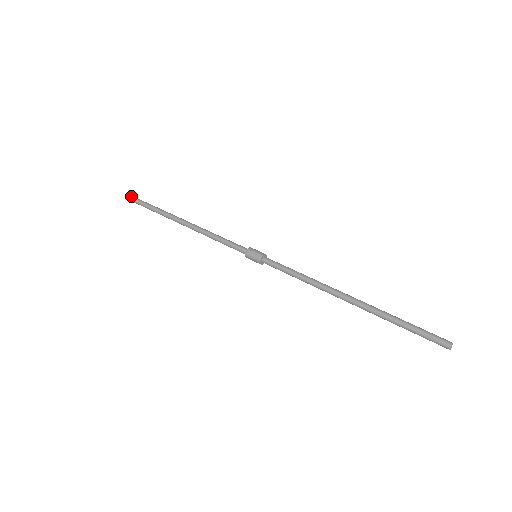
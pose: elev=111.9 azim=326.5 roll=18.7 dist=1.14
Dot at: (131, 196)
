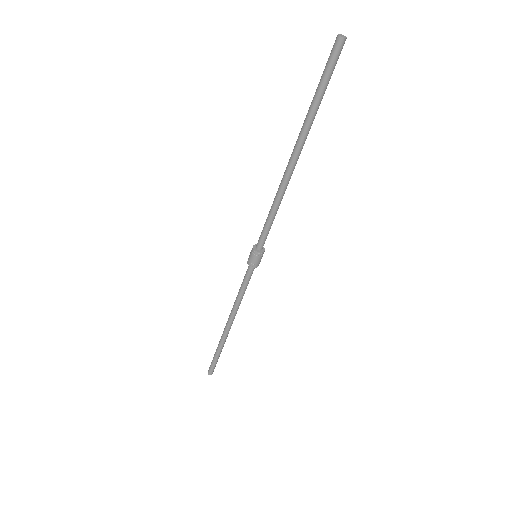
Dot at: (209, 369)
